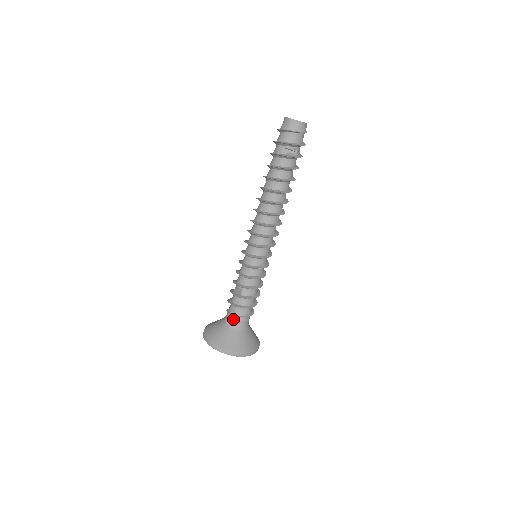
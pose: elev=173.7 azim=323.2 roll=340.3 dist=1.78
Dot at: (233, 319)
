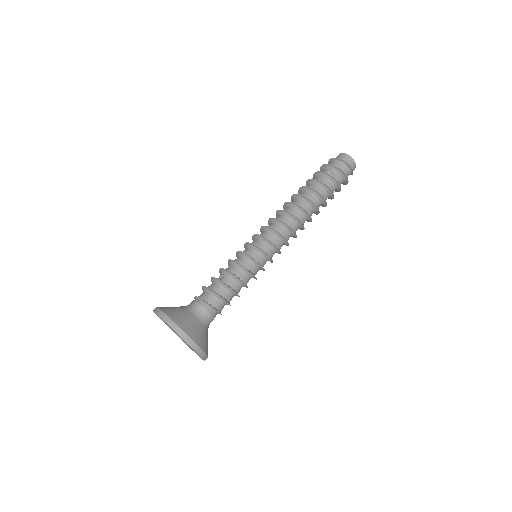
Dot at: (198, 303)
